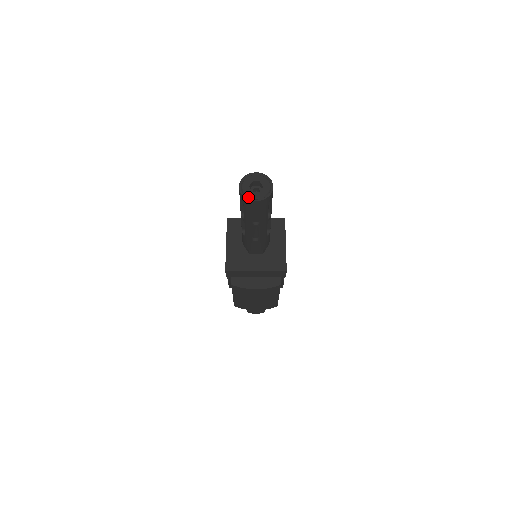
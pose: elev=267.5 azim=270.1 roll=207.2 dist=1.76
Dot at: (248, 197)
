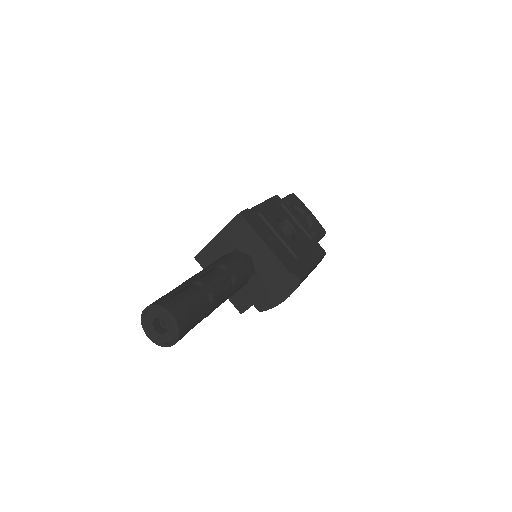
Dot at: (165, 344)
